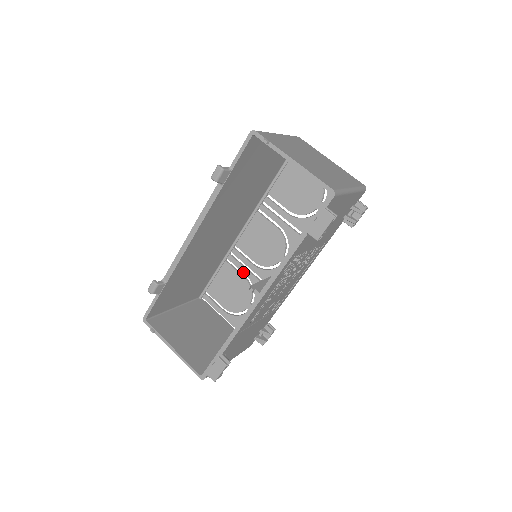
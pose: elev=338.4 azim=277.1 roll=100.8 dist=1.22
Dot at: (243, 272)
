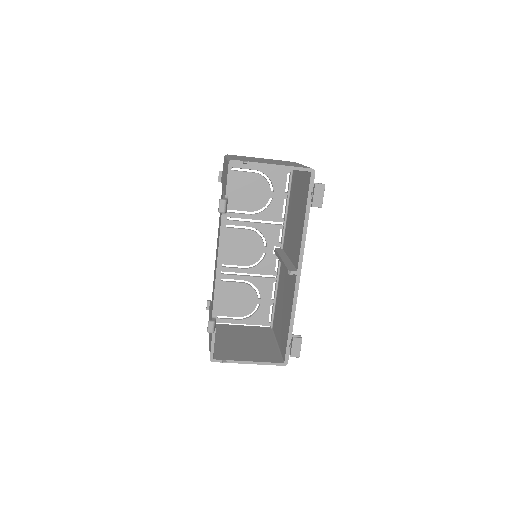
Dot at: (239, 279)
